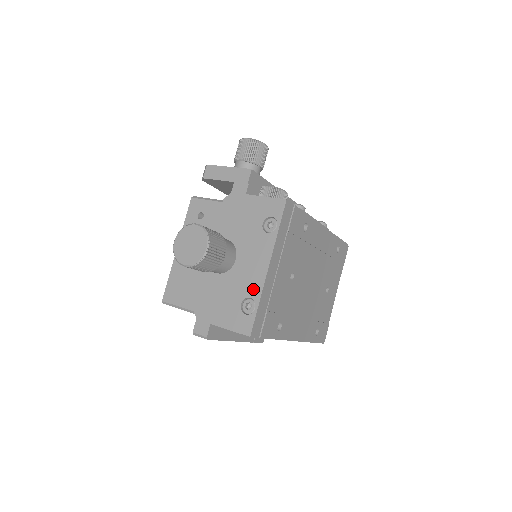
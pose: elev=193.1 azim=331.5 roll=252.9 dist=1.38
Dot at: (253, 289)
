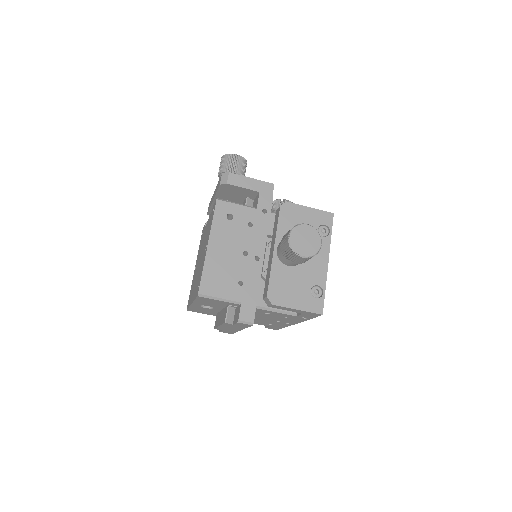
Dot at: (319, 278)
